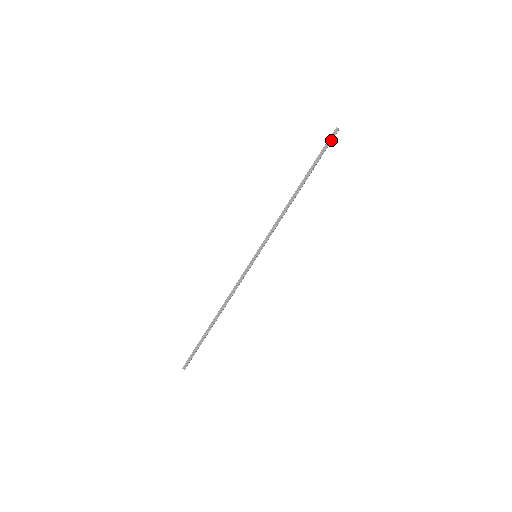
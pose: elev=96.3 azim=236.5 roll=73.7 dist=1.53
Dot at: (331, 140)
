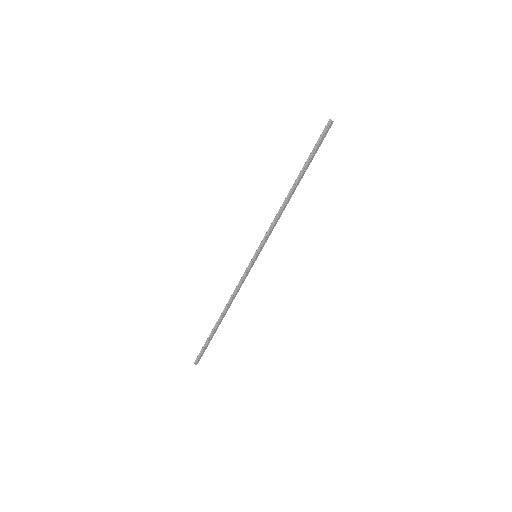
Dot at: (324, 133)
